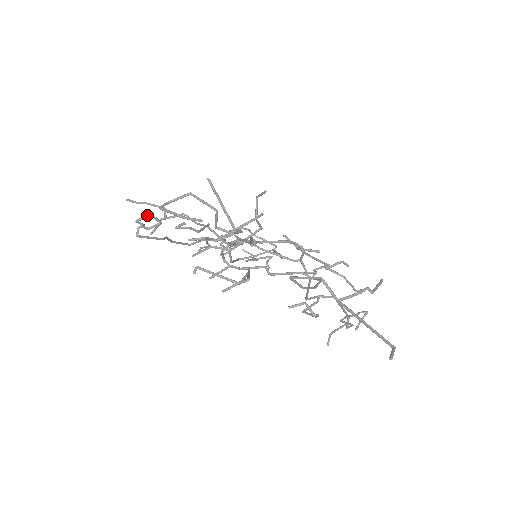
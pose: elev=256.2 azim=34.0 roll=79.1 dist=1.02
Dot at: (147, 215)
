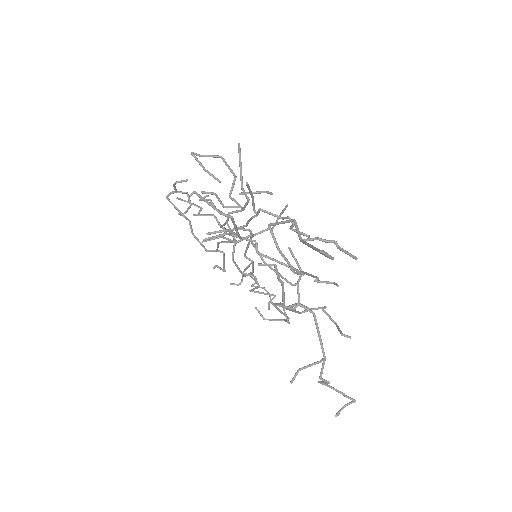
Dot at: occluded
